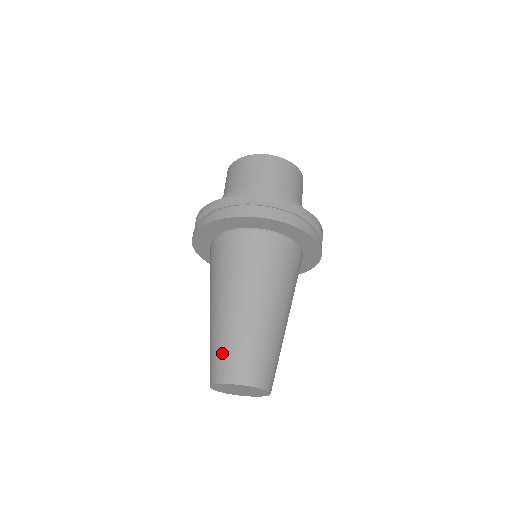
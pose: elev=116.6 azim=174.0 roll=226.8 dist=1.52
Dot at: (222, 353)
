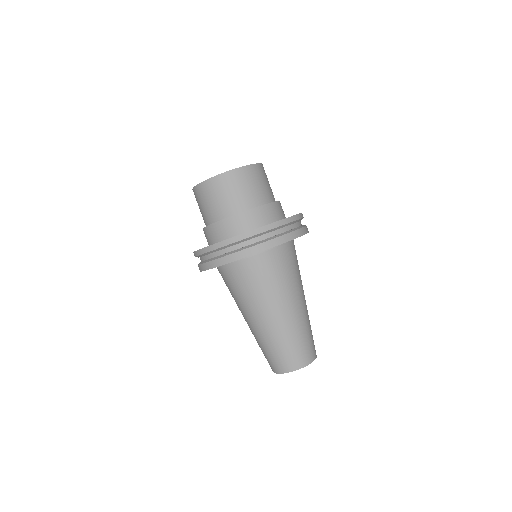
Dot at: (278, 353)
